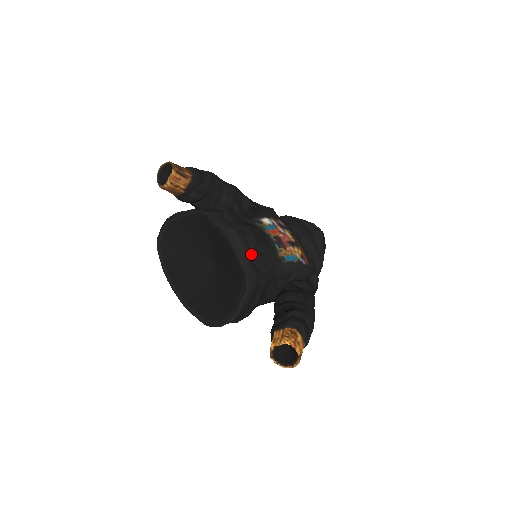
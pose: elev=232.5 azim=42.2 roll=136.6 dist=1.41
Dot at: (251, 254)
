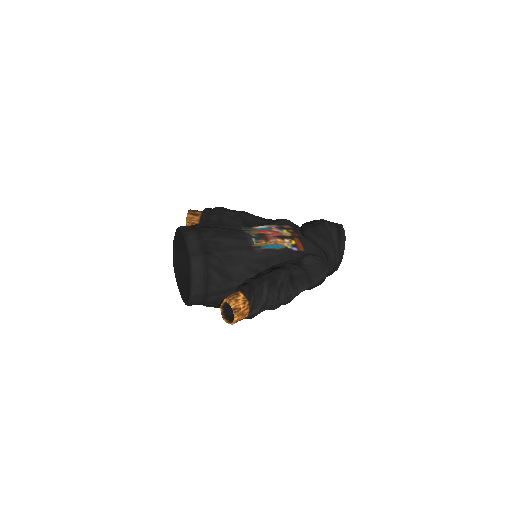
Dot at: (203, 243)
